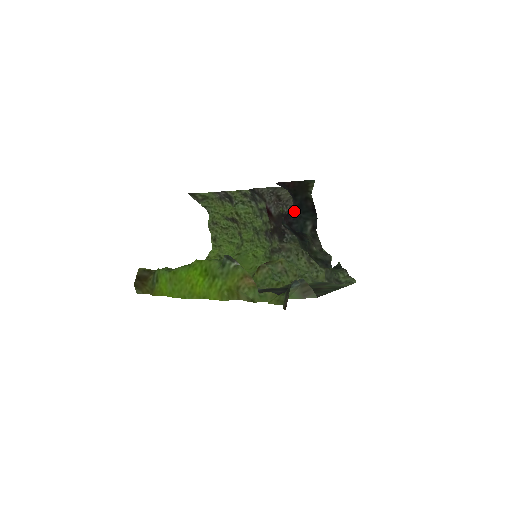
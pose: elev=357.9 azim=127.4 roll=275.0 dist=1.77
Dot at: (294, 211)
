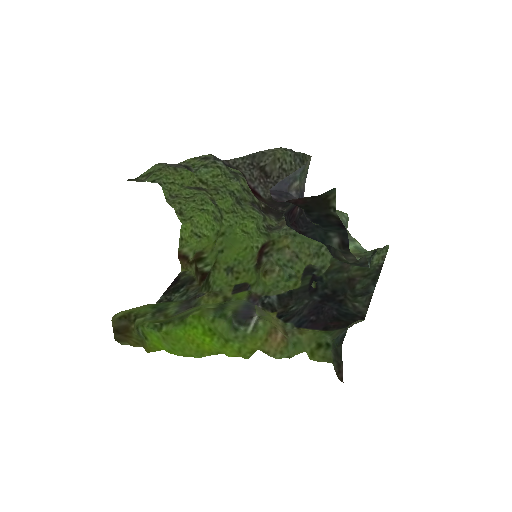
Dot at: (307, 222)
